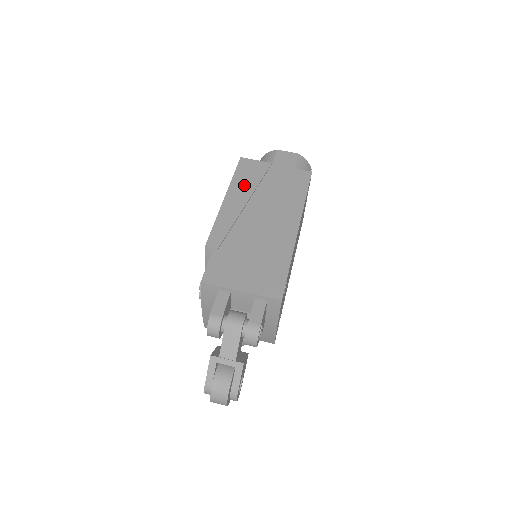
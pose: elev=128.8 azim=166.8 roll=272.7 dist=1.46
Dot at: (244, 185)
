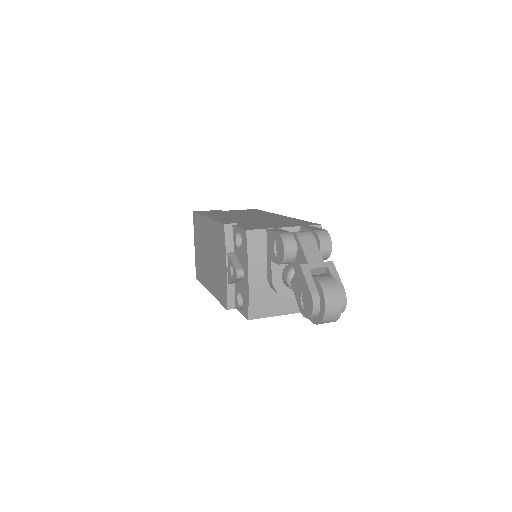
Dot at: (214, 214)
